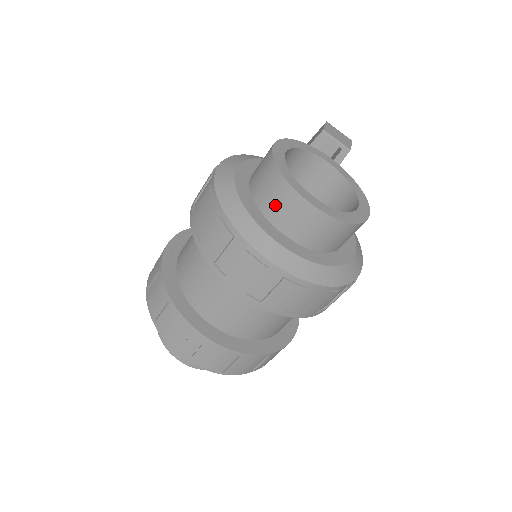
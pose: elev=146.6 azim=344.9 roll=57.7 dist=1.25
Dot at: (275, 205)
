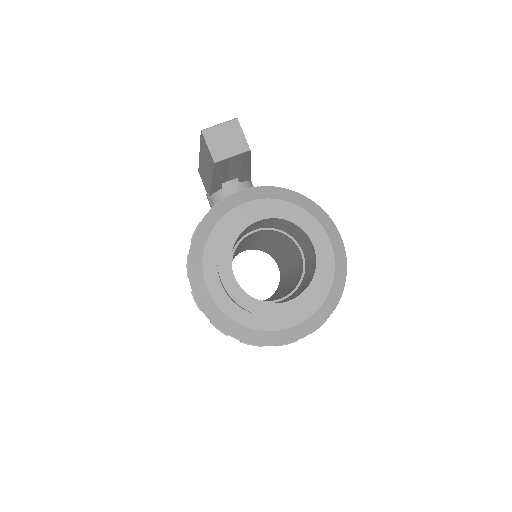
Dot at: occluded
